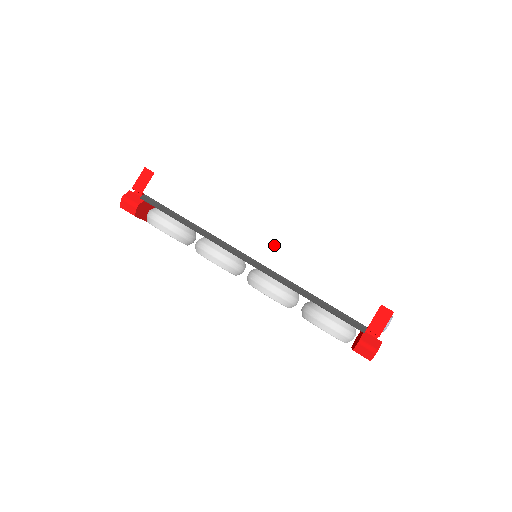
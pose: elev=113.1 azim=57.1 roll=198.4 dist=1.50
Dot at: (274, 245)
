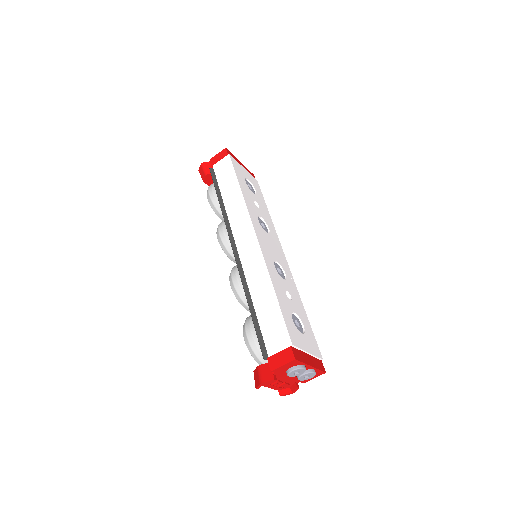
Dot at: (257, 248)
